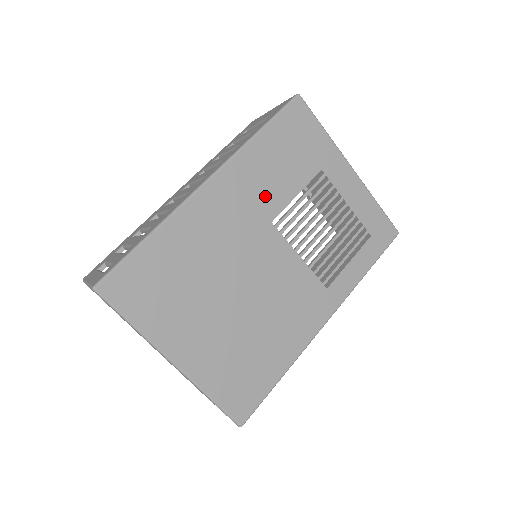
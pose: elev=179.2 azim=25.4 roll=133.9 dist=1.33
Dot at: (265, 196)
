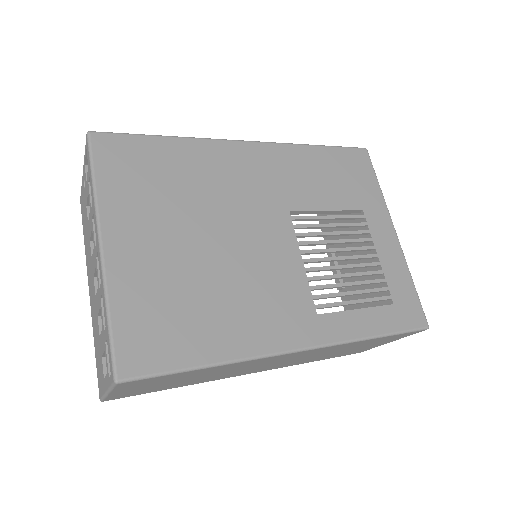
Dot at: (295, 188)
